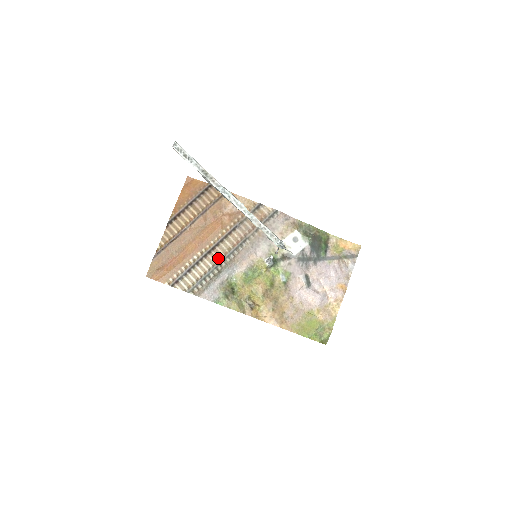
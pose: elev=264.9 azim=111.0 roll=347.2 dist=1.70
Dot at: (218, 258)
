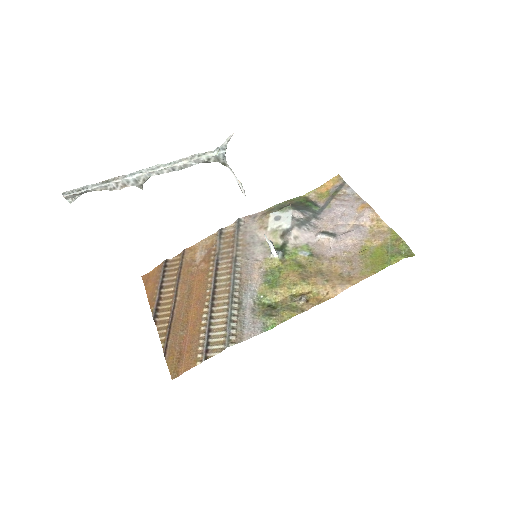
Dot at: (226, 295)
